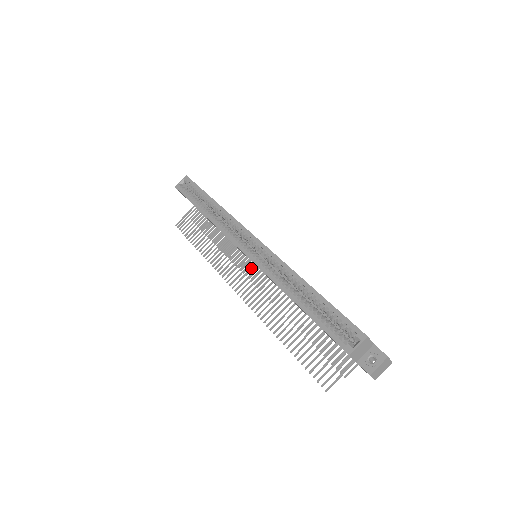
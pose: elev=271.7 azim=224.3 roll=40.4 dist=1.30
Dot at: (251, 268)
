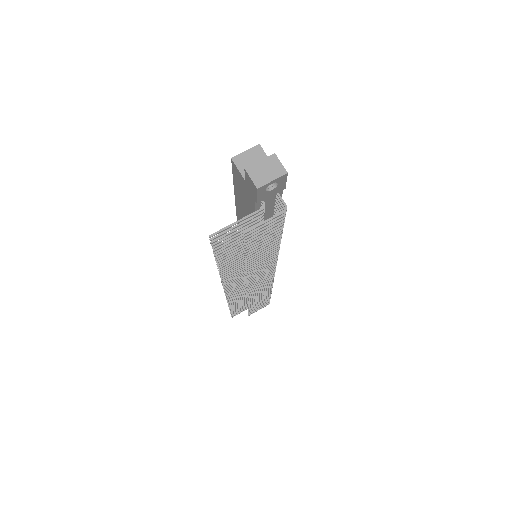
Dot at: occluded
